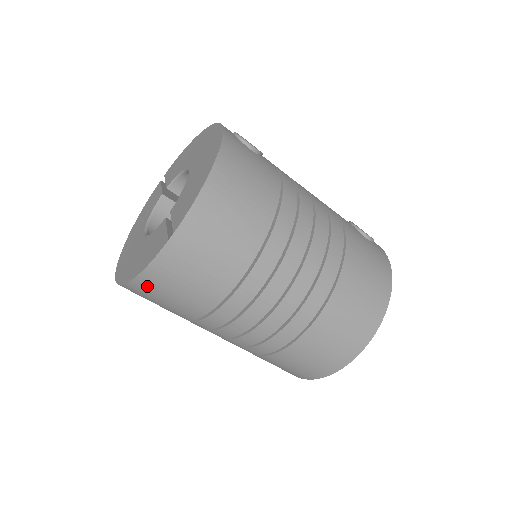
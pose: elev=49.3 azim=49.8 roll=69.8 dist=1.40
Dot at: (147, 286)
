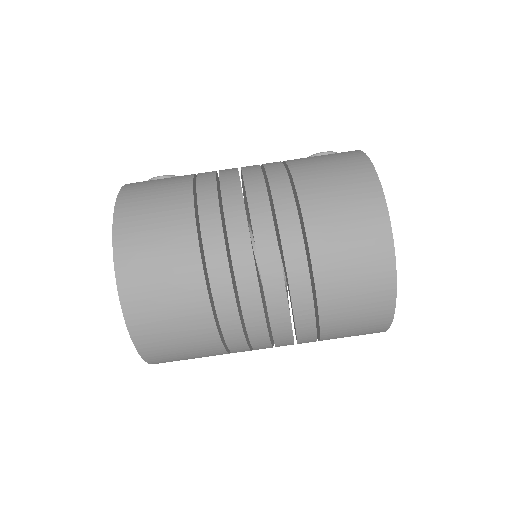
Dot at: (145, 332)
